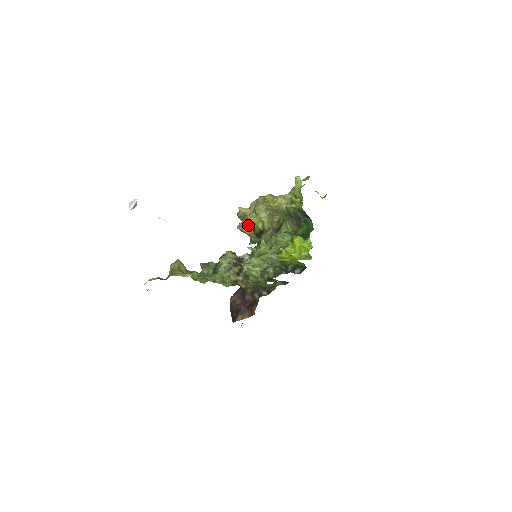
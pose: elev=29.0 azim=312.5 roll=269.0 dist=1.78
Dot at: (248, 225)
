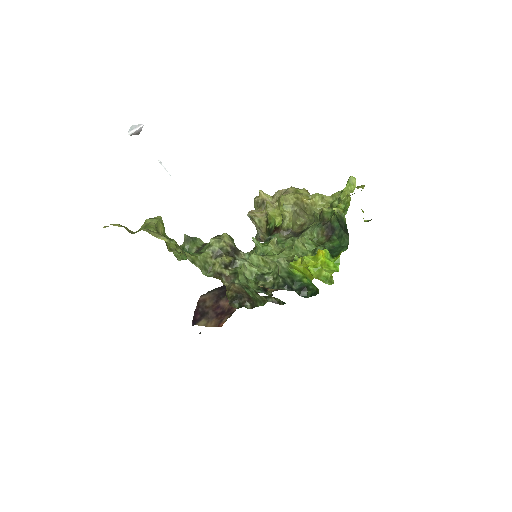
Dot at: (263, 215)
